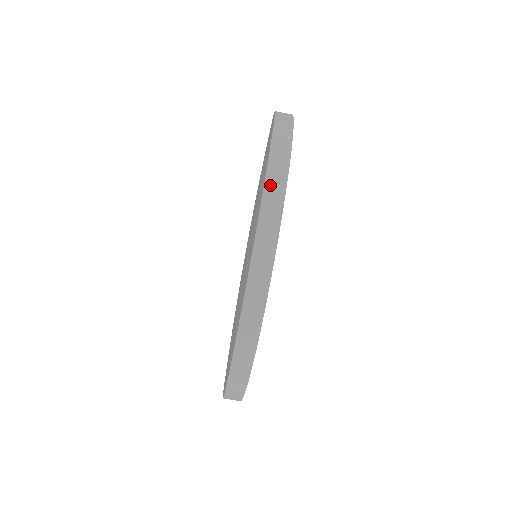
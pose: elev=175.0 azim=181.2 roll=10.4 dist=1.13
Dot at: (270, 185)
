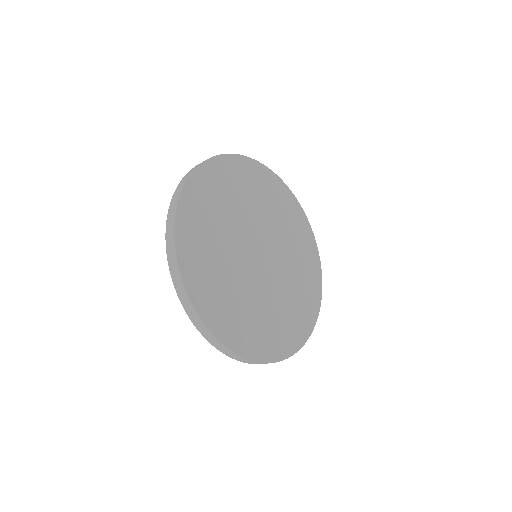
Dot at: occluded
